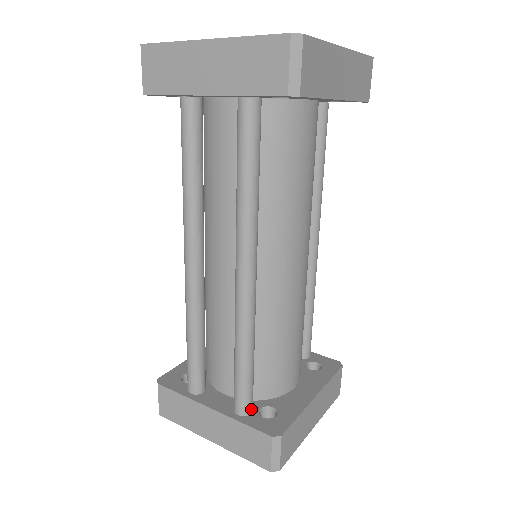
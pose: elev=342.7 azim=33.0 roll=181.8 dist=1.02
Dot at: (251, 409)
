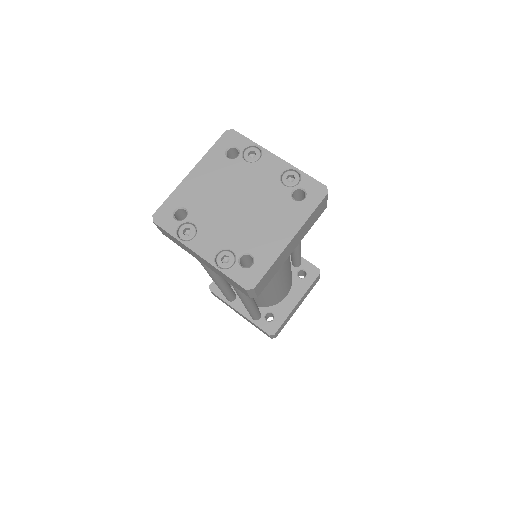
Dot at: (260, 317)
